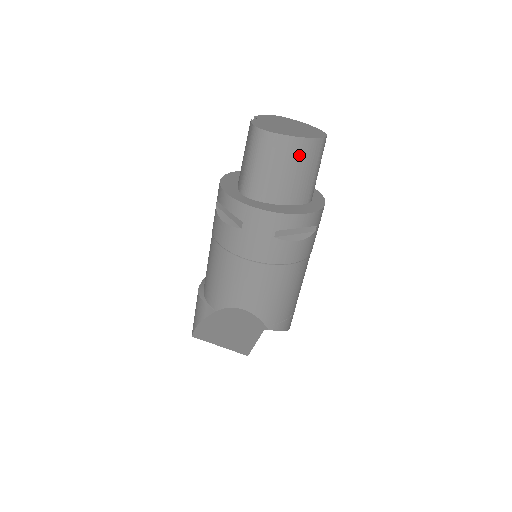
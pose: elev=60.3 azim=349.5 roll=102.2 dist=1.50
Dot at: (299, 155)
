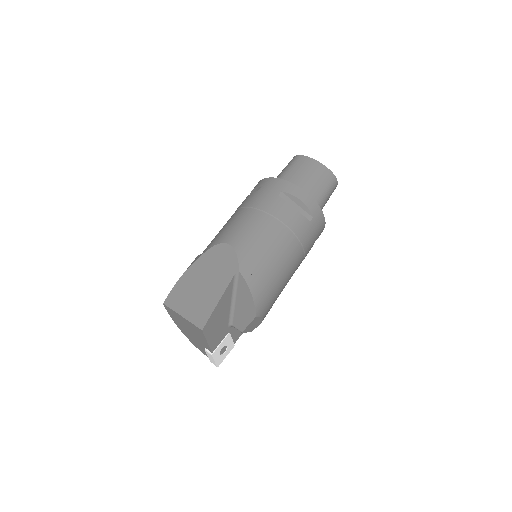
Dot at: (315, 170)
